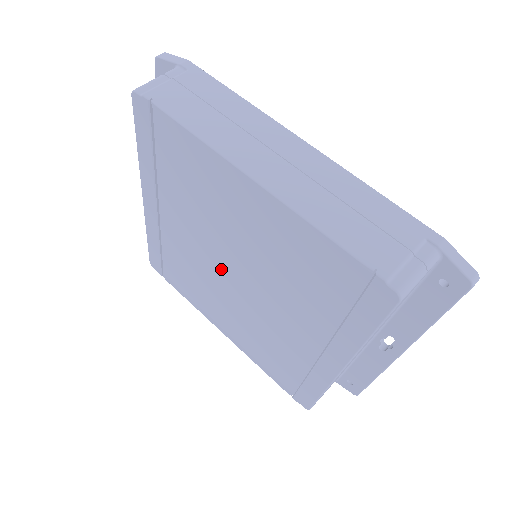
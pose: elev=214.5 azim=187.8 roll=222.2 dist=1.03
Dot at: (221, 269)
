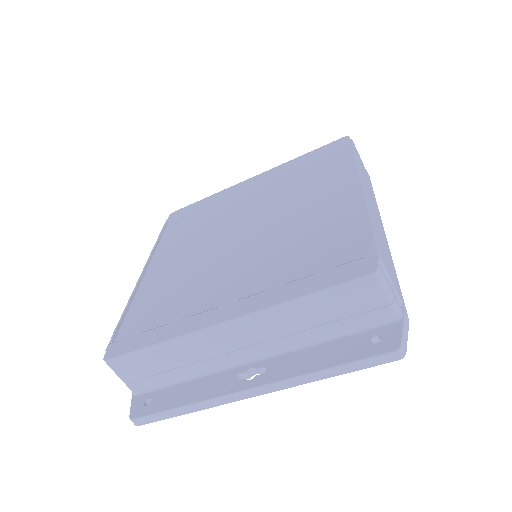
Dot at: (235, 230)
